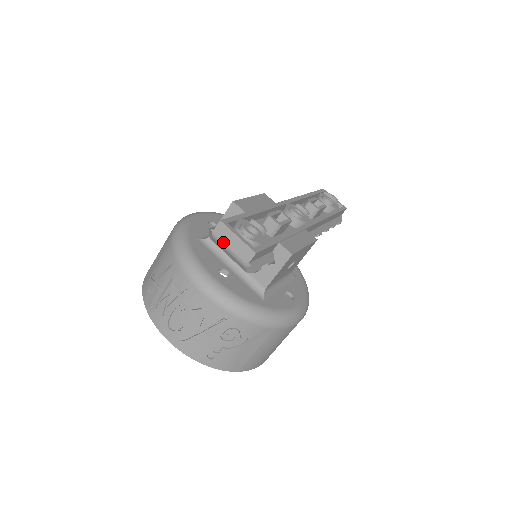
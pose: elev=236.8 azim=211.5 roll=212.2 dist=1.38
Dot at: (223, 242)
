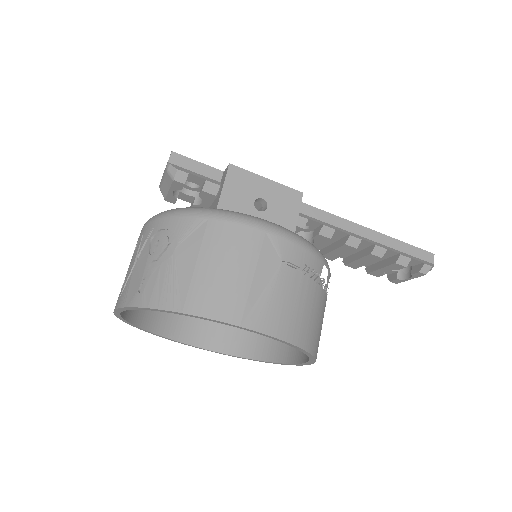
Dot at: (161, 180)
